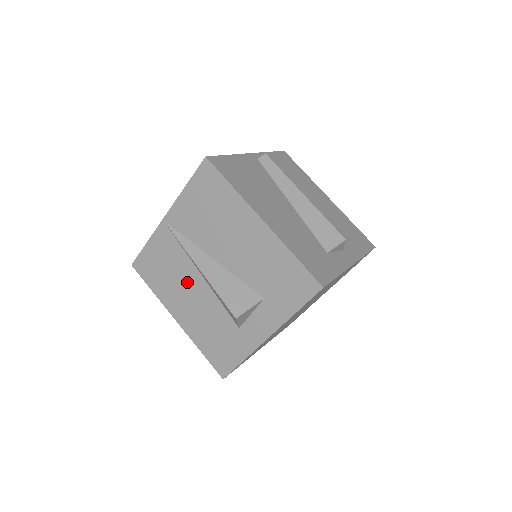
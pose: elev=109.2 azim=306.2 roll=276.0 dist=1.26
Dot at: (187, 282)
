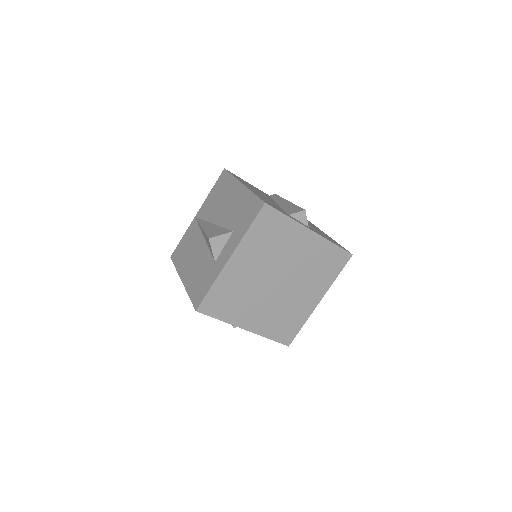
Dot at: (196, 248)
